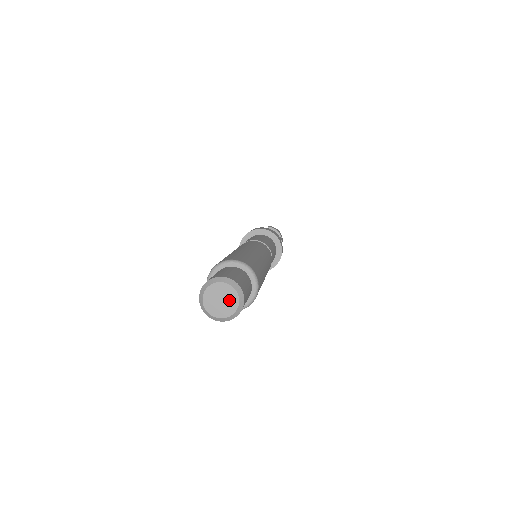
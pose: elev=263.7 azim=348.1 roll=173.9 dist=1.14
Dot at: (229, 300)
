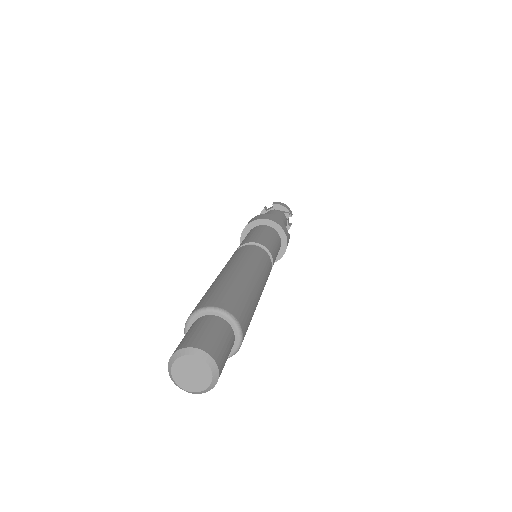
Dot at: (200, 372)
